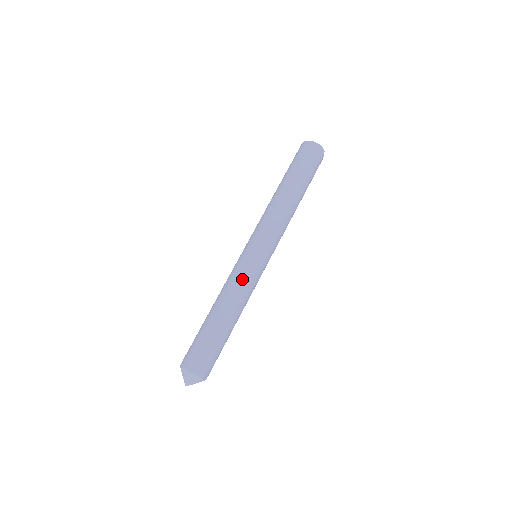
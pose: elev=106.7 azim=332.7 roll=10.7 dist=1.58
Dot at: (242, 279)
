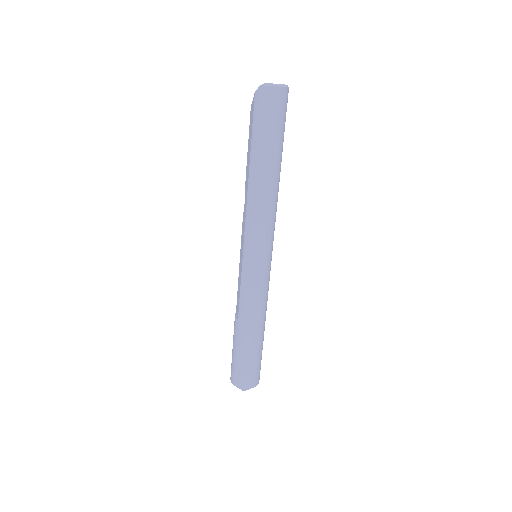
Dot at: (266, 293)
